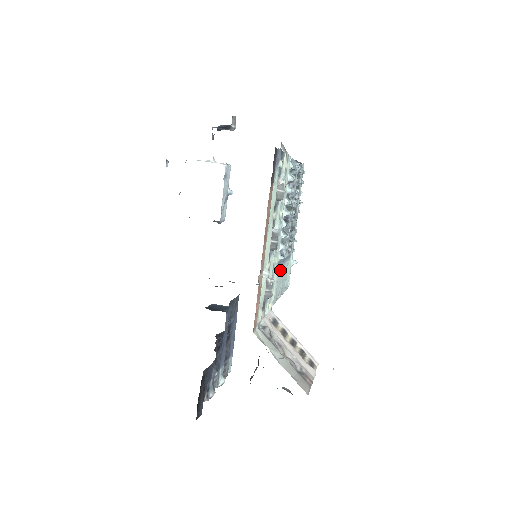
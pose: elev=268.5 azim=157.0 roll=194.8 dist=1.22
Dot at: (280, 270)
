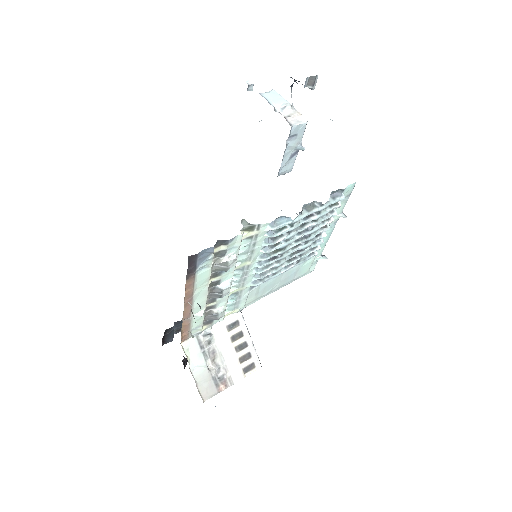
Dot at: (267, 282)
